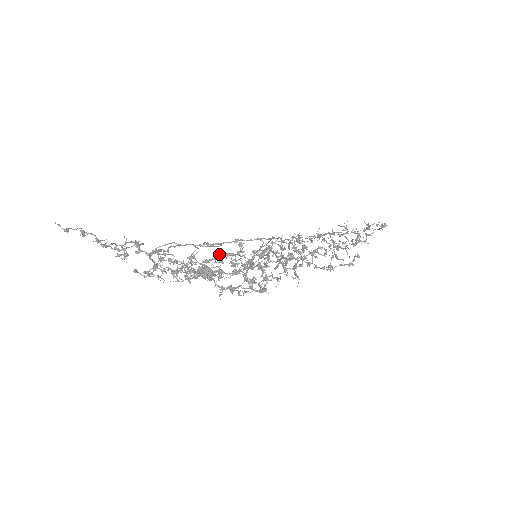
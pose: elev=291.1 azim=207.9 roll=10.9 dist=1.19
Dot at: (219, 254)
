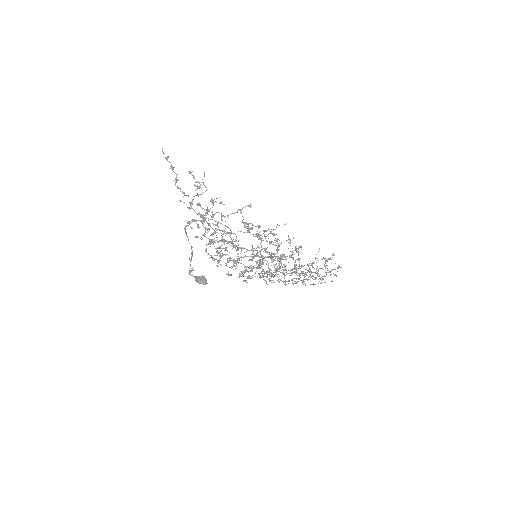
Dot at: (225, 254)
